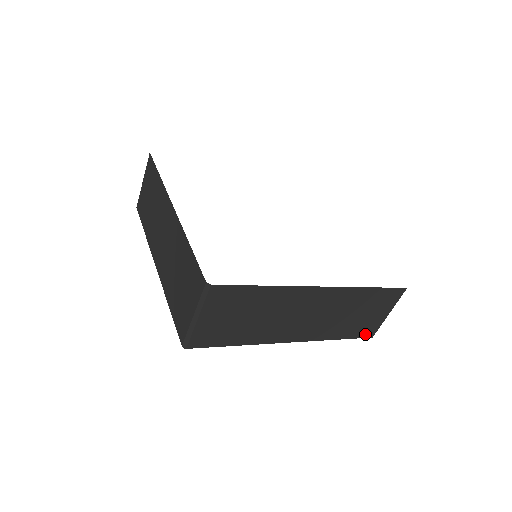
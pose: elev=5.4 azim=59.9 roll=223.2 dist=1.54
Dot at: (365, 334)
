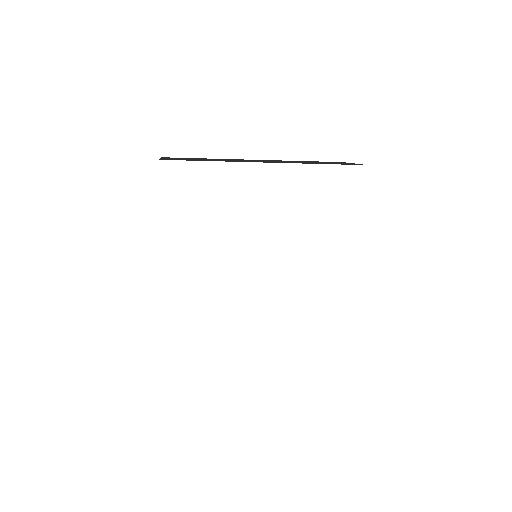
Dot at: occluded
